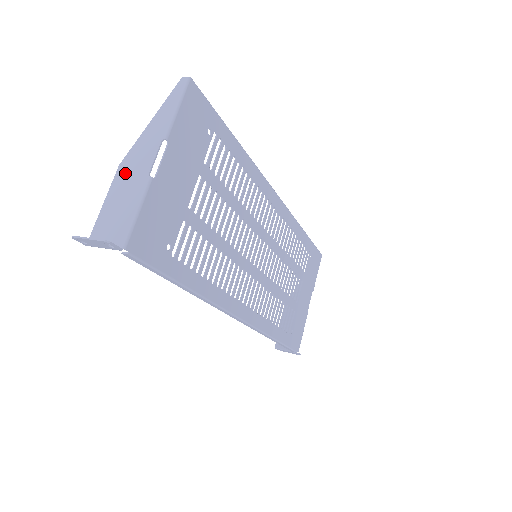
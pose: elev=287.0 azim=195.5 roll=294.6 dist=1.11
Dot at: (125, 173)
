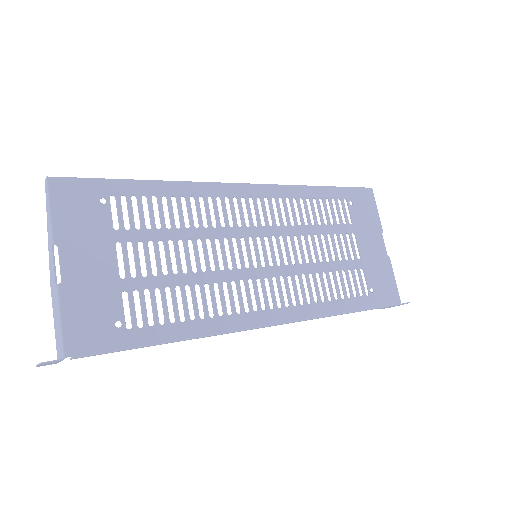
Dot at: (52, 289)
